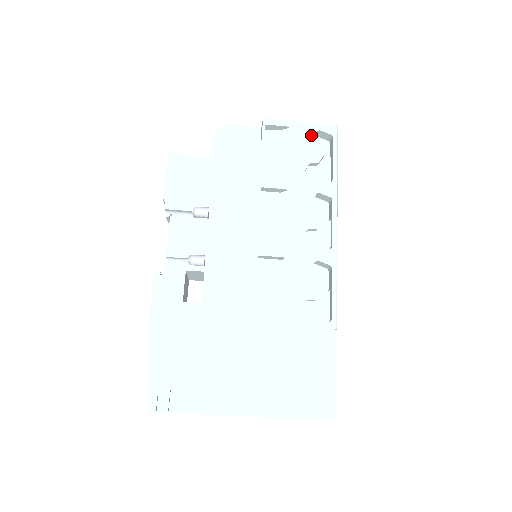
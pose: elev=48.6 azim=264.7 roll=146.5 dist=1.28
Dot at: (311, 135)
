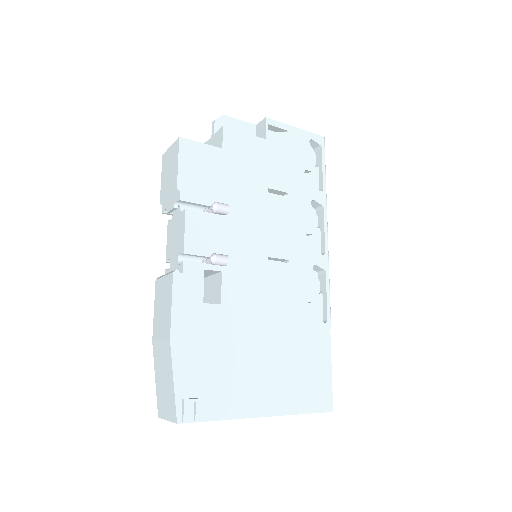
Dot at: (305, 143)
